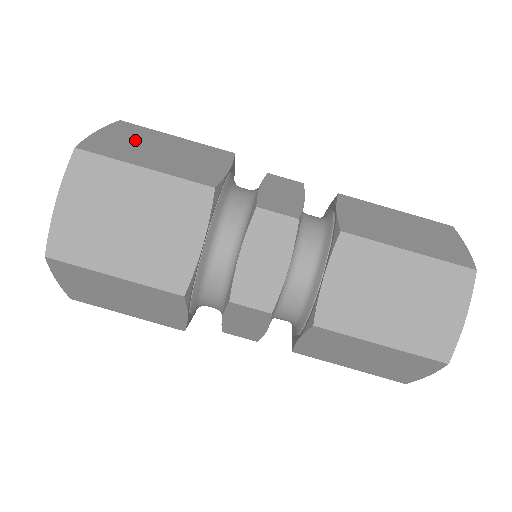
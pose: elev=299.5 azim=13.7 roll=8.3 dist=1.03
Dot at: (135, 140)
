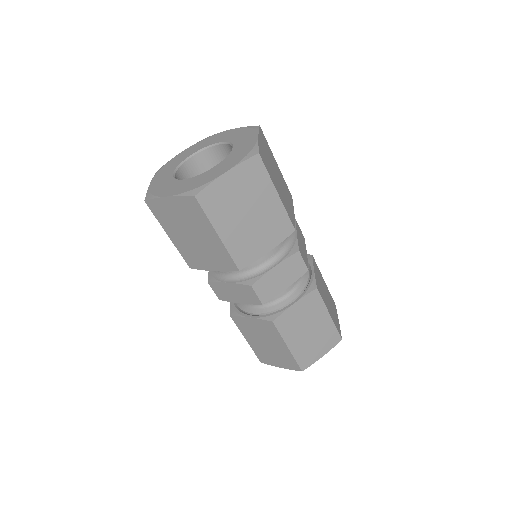
Dot at: (269, 158)
